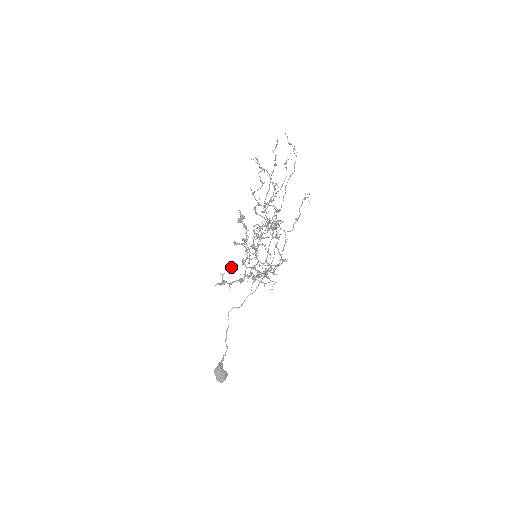
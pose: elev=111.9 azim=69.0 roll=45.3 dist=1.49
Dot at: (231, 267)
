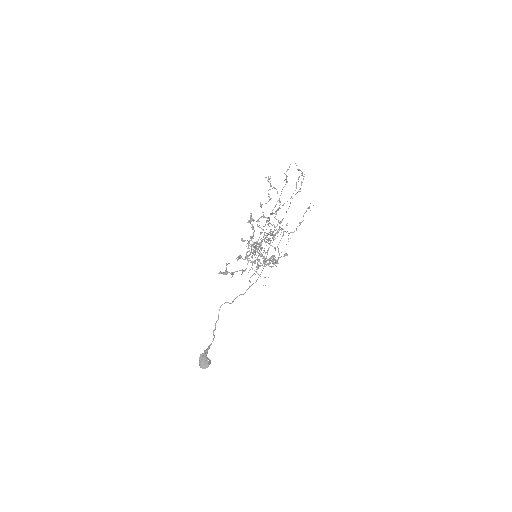
Dot at: (237, 257)
